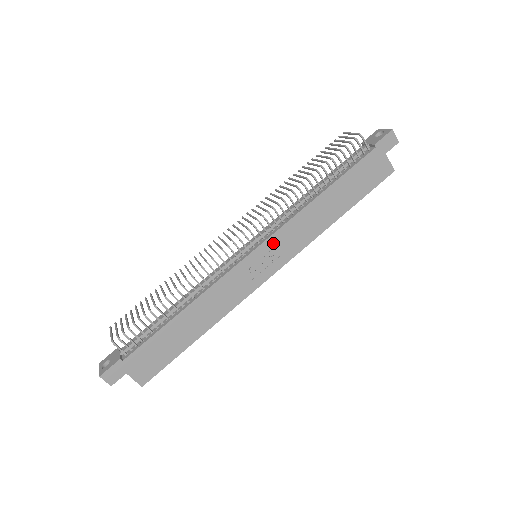
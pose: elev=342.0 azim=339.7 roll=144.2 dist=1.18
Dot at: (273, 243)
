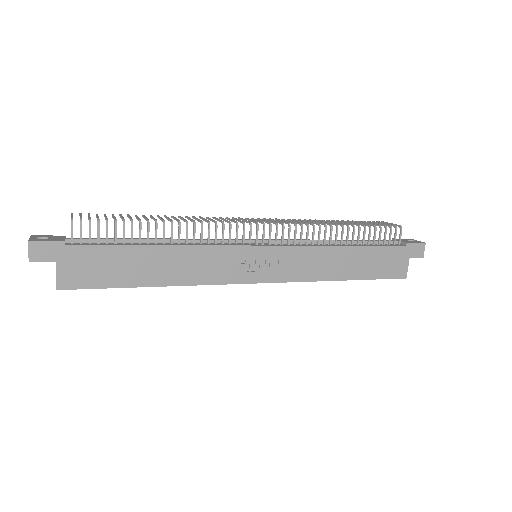
Dot at: (281, 254)
